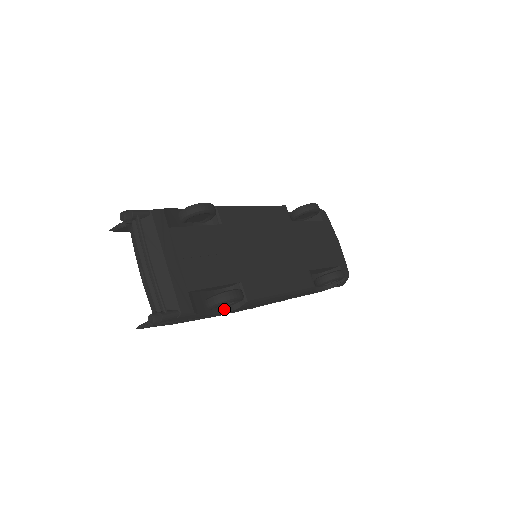
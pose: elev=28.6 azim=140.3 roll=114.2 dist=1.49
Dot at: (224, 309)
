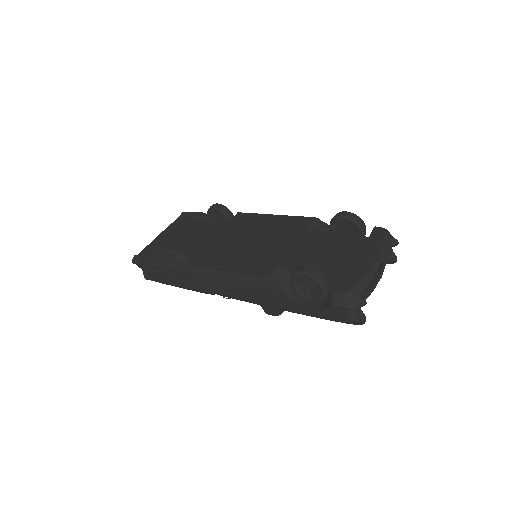
Dot at: (180, 273)
